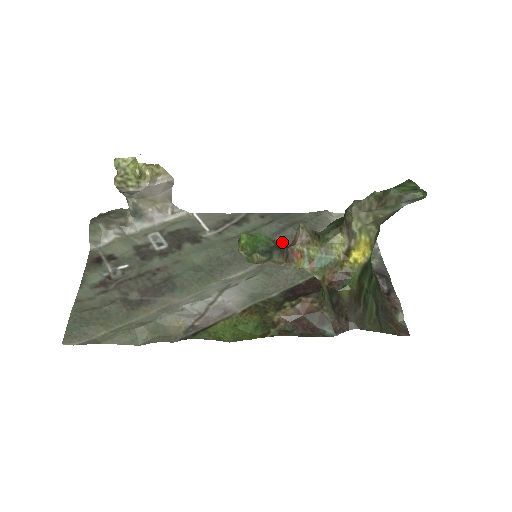
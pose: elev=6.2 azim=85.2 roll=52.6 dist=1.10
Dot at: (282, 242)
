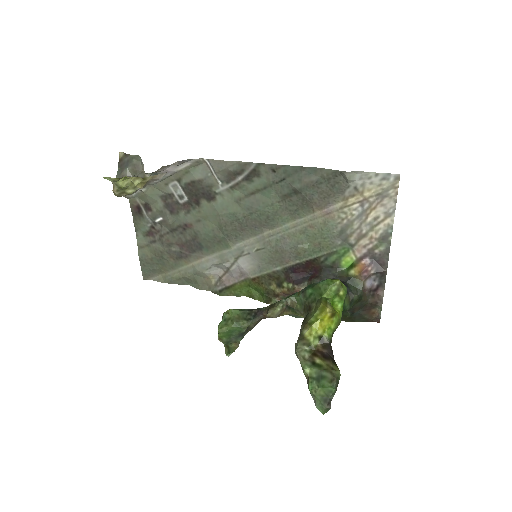
Dot at: (292, 207)
